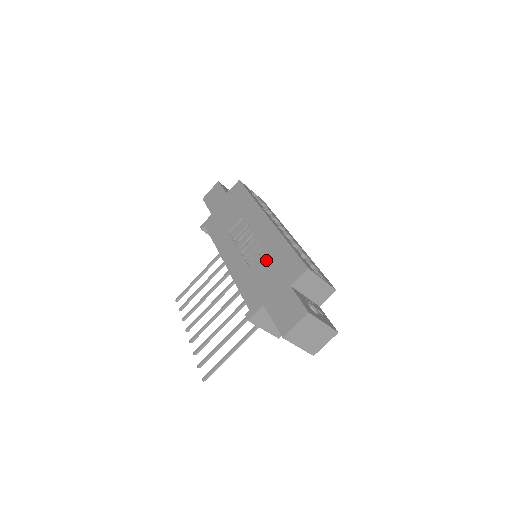
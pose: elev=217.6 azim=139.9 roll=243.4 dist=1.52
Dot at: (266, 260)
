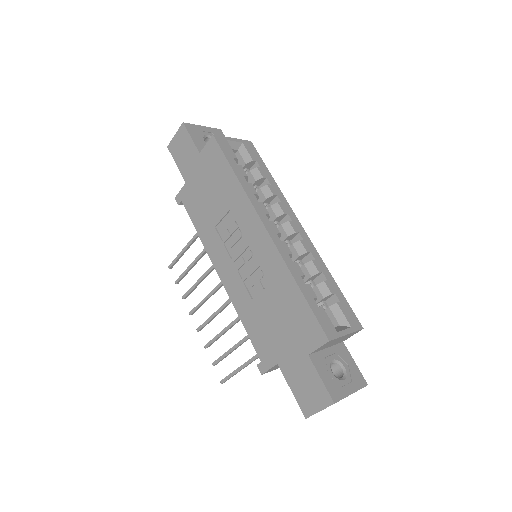
Dot at: (272, 300)
